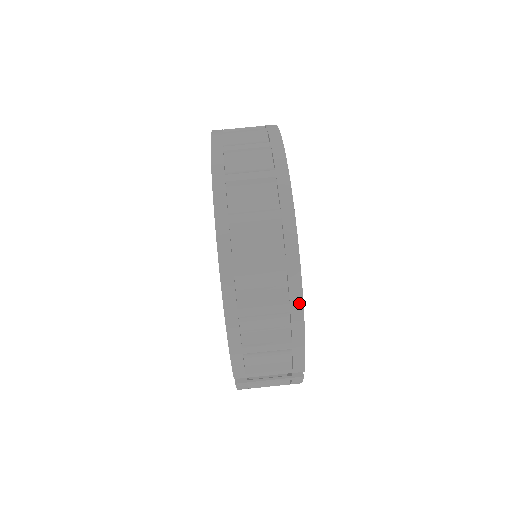
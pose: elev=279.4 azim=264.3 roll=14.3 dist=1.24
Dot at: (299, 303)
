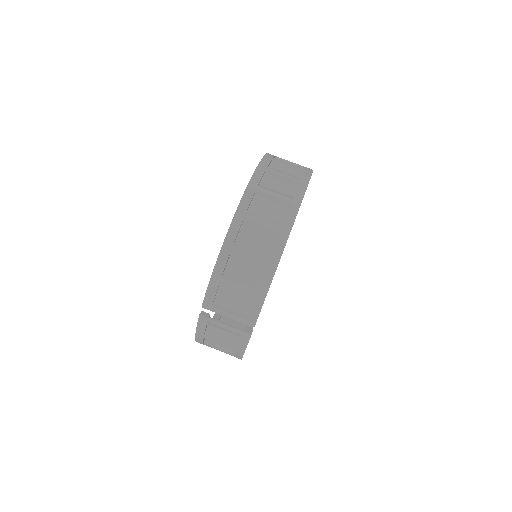
Dot at: (276, 261)
